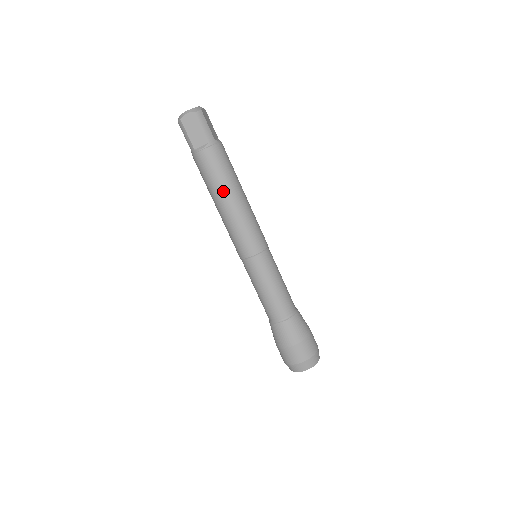
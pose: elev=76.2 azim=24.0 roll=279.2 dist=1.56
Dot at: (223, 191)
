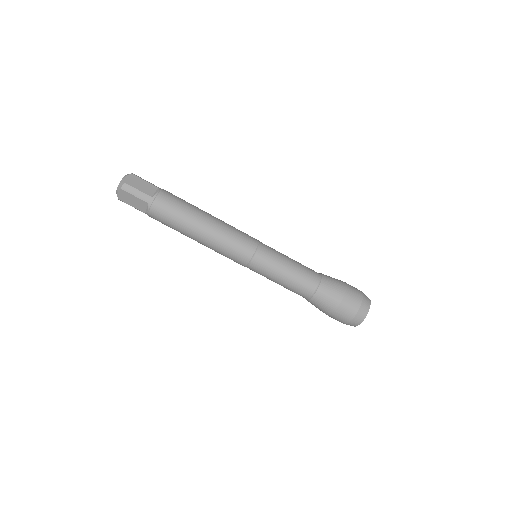
Dot at: (187, 231)
